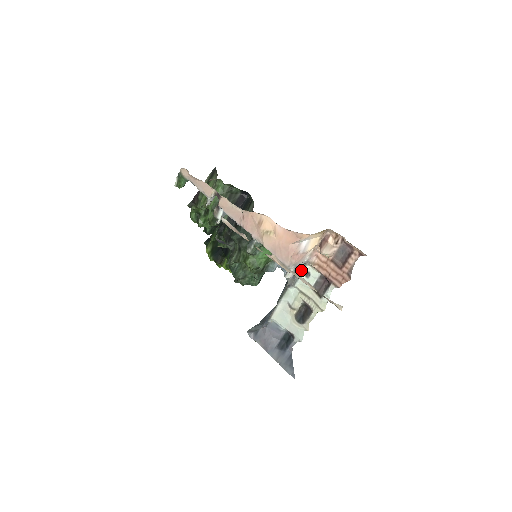
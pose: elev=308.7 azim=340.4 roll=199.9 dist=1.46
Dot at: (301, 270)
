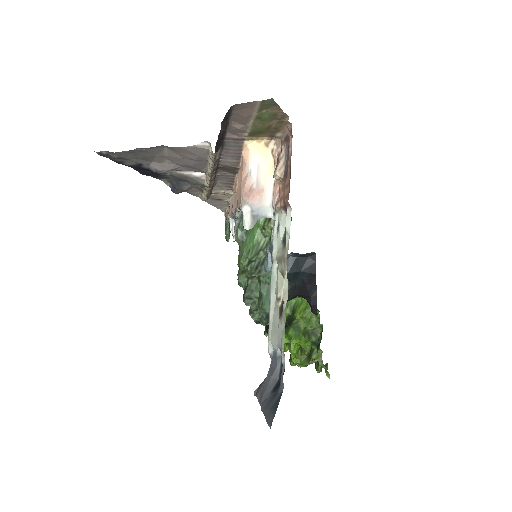
Dot at: (273, 227)
